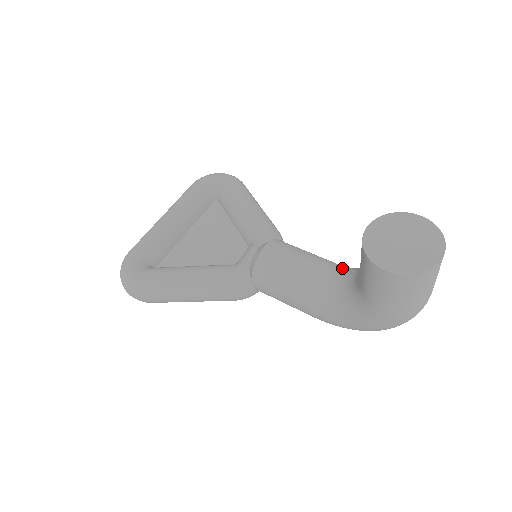
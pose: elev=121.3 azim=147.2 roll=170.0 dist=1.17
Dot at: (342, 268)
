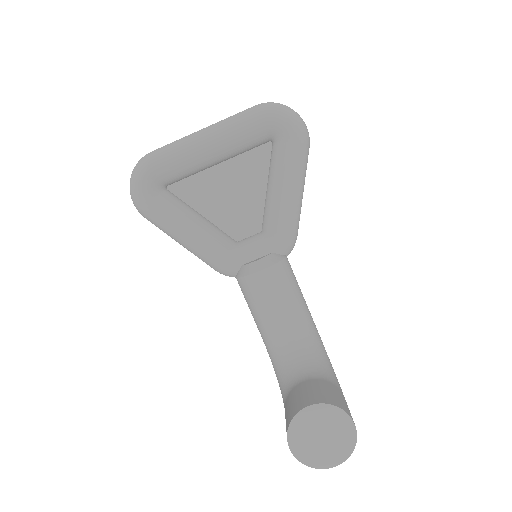
Dot at: (305, 337)
